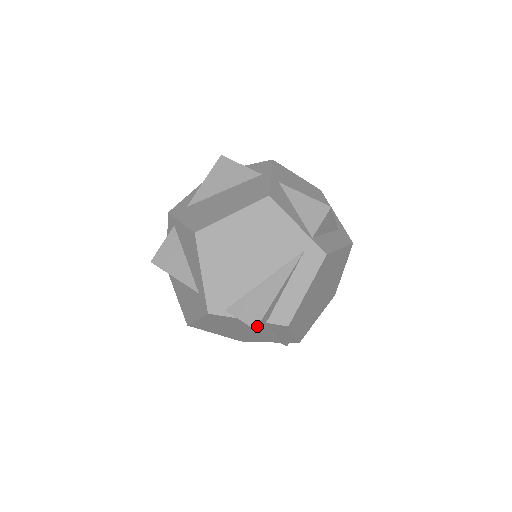
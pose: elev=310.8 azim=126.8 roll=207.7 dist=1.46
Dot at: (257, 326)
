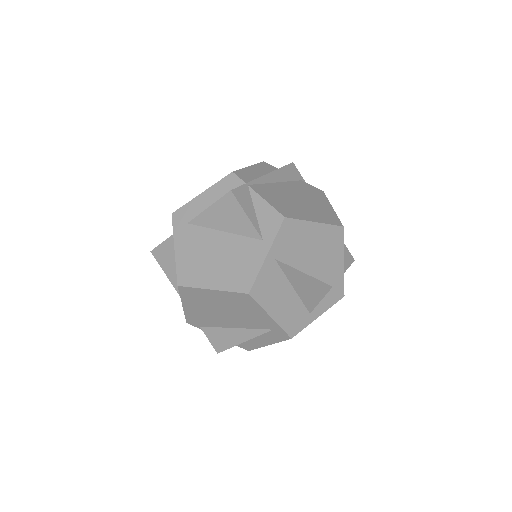
Dot at: (219, 352)
